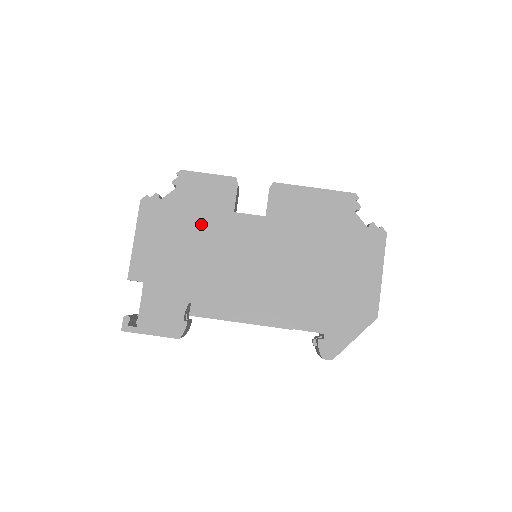
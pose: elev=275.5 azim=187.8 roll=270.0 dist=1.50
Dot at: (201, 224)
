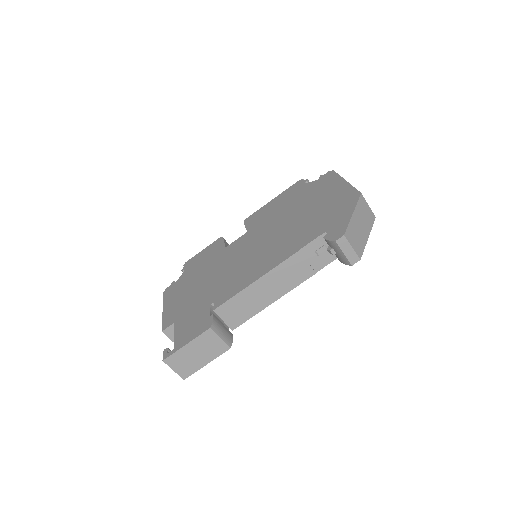
Dot at: (206, 269)
